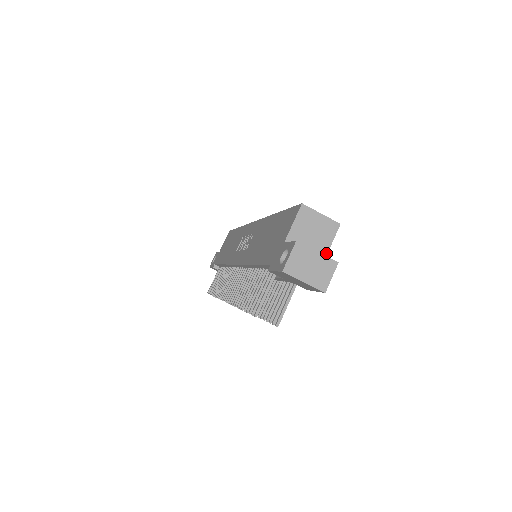
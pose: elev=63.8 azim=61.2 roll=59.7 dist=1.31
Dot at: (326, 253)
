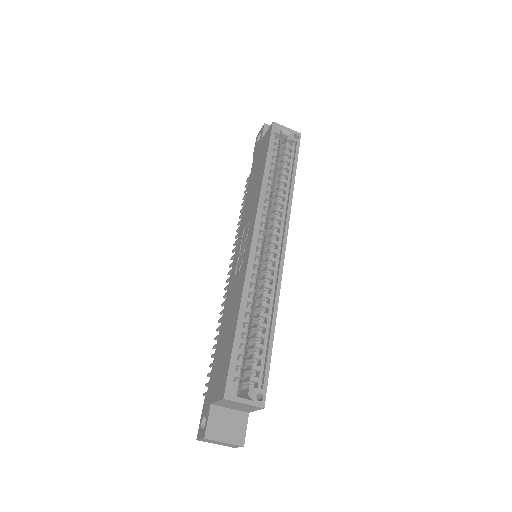
Dot at: (251, 411)
